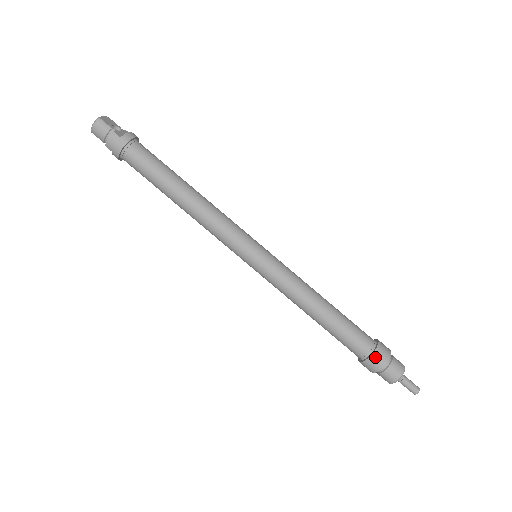
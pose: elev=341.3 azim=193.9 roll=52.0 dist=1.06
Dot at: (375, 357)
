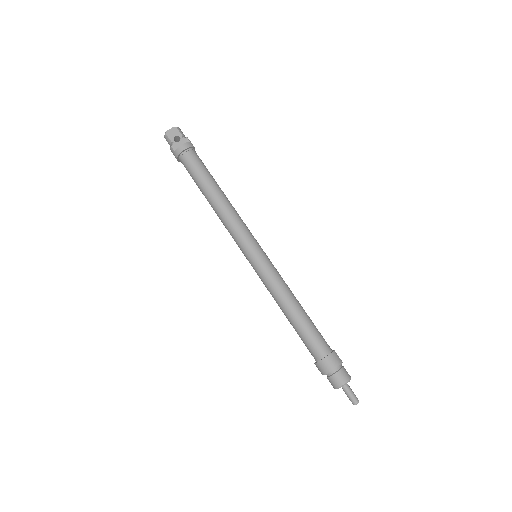
Dot at: (318, 366)
